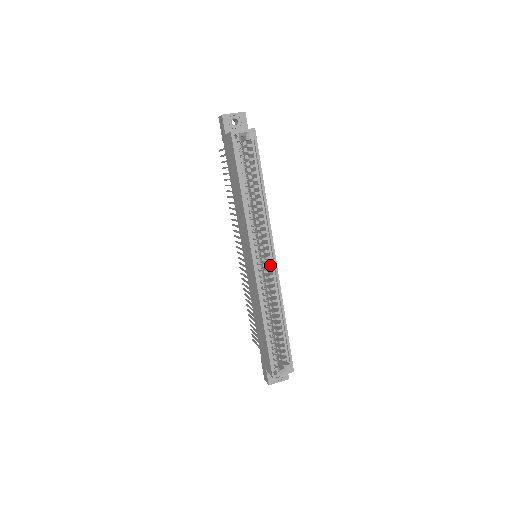
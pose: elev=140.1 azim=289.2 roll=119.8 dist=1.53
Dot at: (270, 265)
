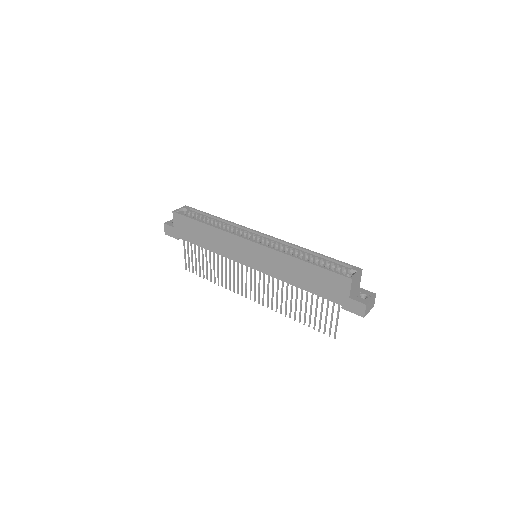
Dot at: occluded
